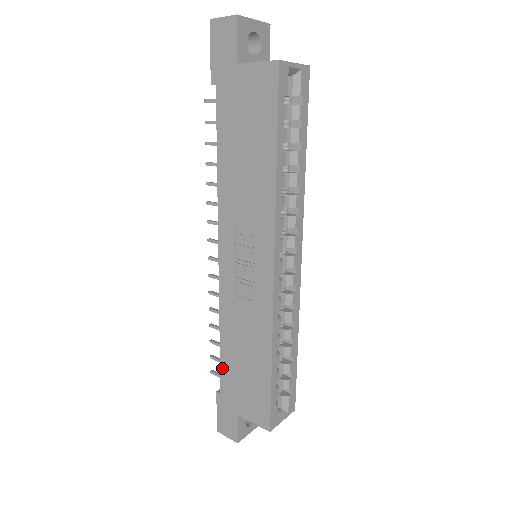
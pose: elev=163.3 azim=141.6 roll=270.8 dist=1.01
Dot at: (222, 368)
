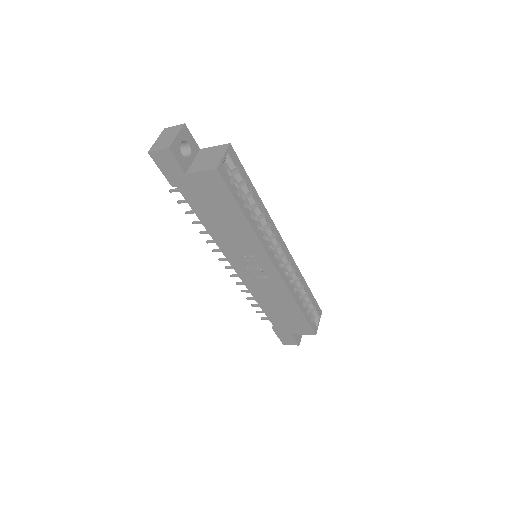
Dot at: (269, 318)
